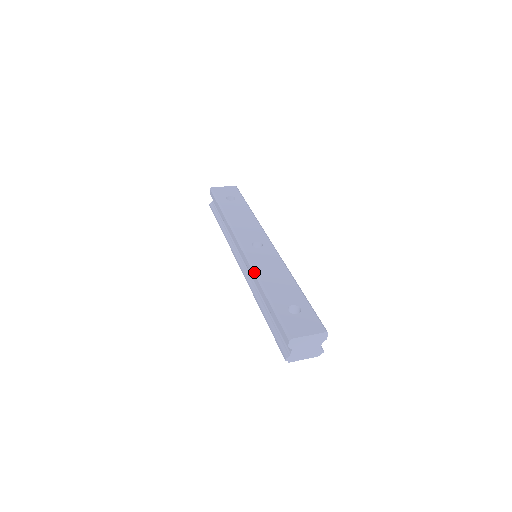
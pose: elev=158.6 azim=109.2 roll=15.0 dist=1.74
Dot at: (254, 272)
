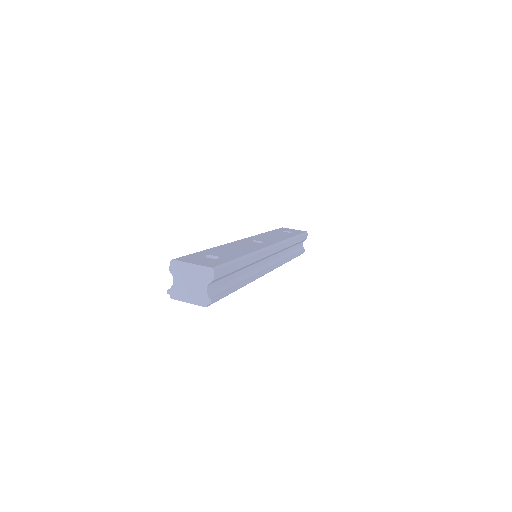
Dot at: occluded
